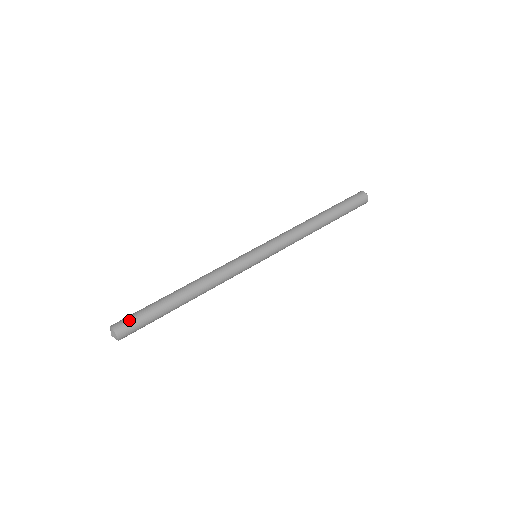
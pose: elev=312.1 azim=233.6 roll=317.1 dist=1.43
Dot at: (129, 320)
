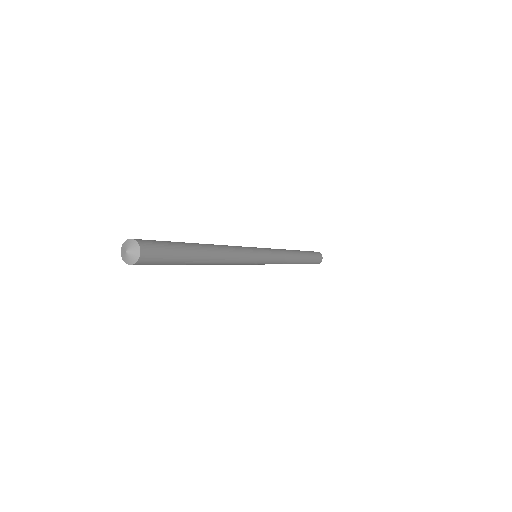
Dot at: (148, 240)
